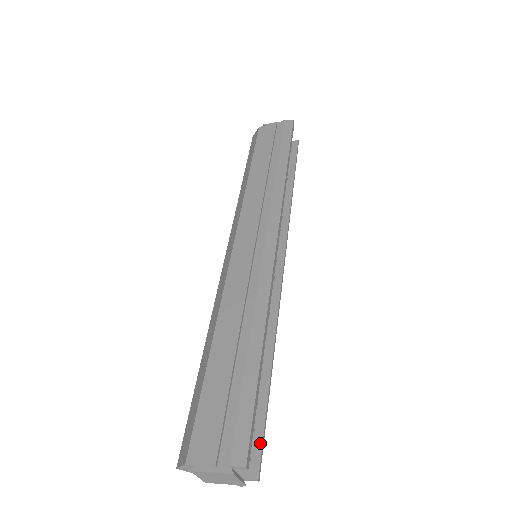
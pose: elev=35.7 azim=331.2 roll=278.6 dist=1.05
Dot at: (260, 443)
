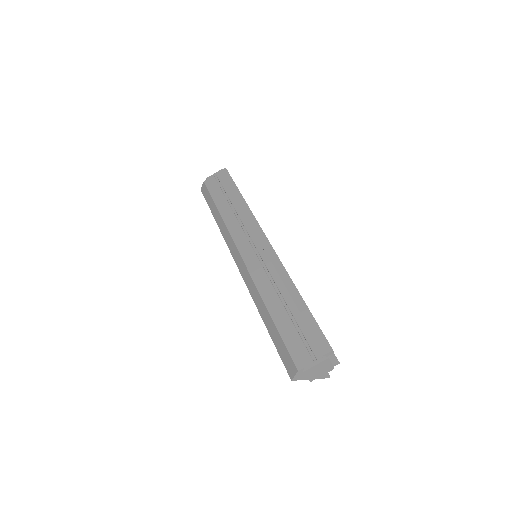
Dot at: occluded
